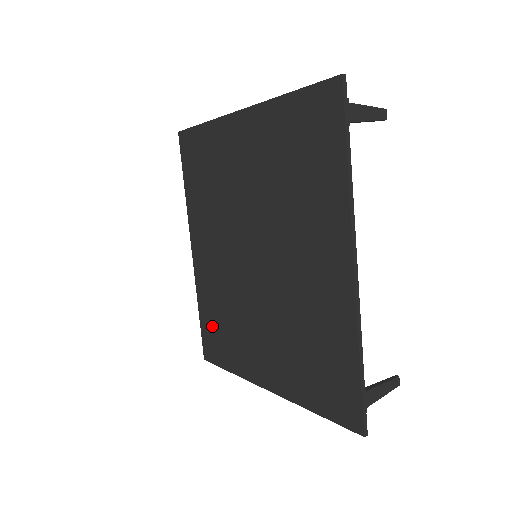
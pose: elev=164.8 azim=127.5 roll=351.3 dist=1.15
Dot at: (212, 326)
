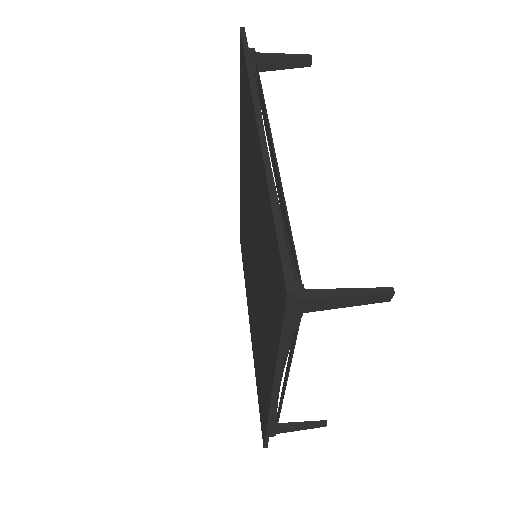
Dot at: (242, 237)
